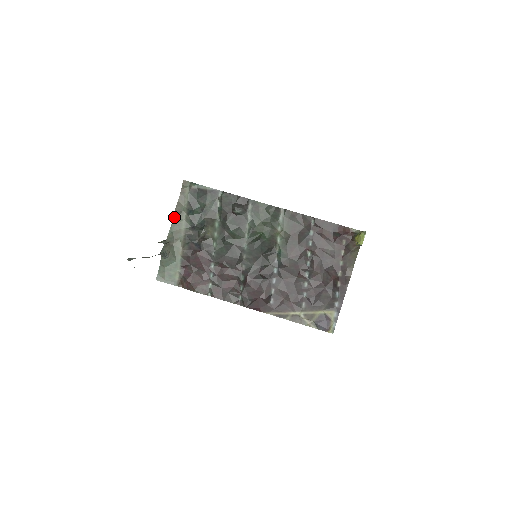
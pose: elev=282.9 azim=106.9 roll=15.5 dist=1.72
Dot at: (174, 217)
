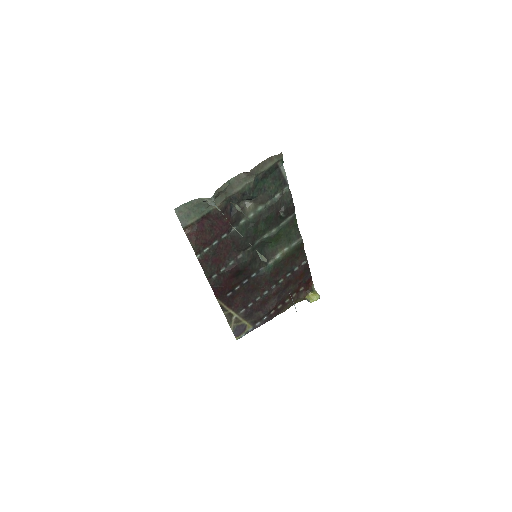
Dot at: (245, 173)
